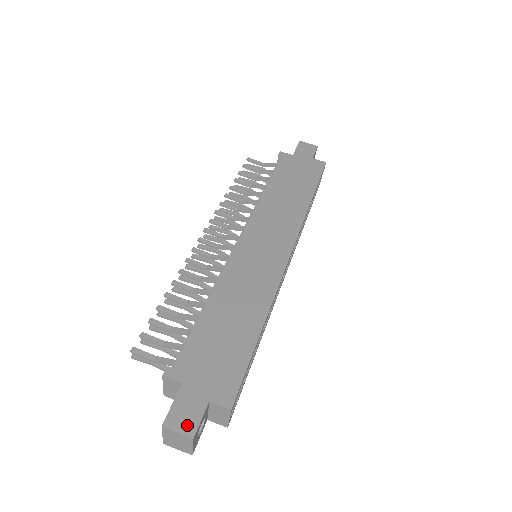
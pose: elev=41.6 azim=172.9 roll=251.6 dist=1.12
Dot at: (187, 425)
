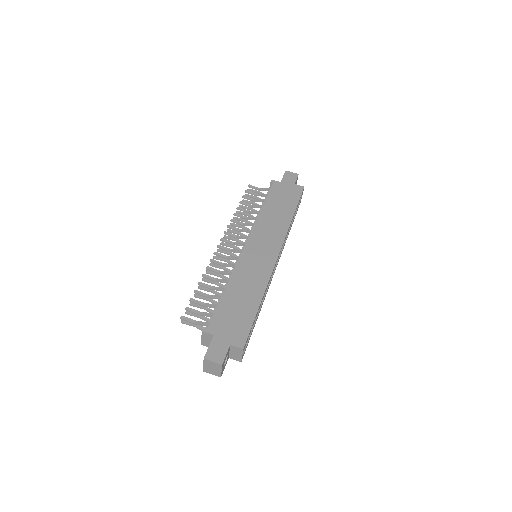
Dot at: (218, 358)
